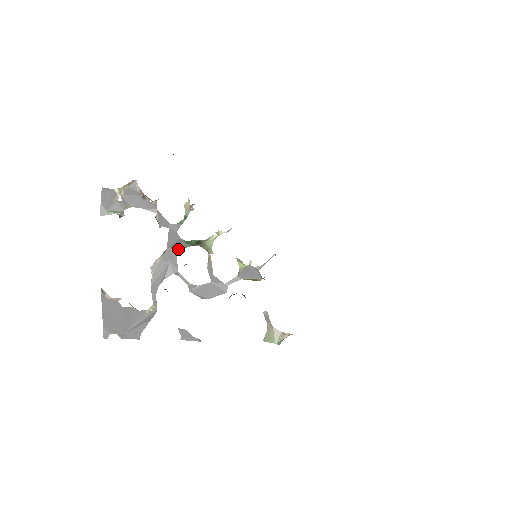
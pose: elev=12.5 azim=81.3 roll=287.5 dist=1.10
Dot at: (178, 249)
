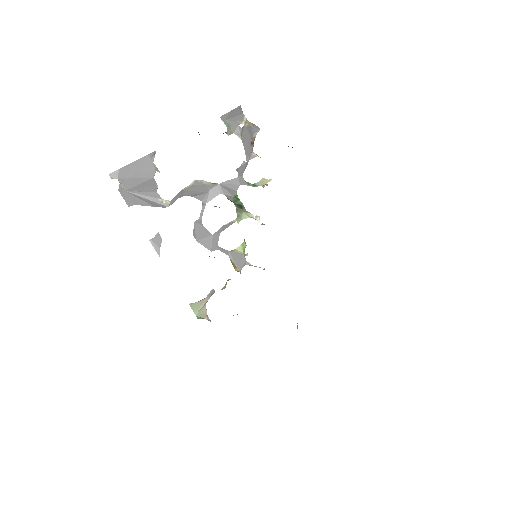
Dot at: (224, 193)
